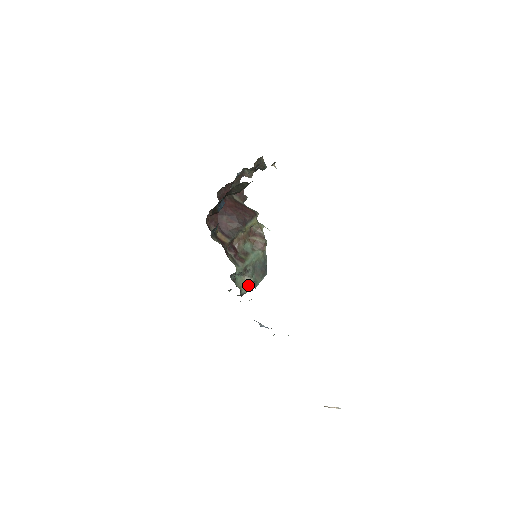
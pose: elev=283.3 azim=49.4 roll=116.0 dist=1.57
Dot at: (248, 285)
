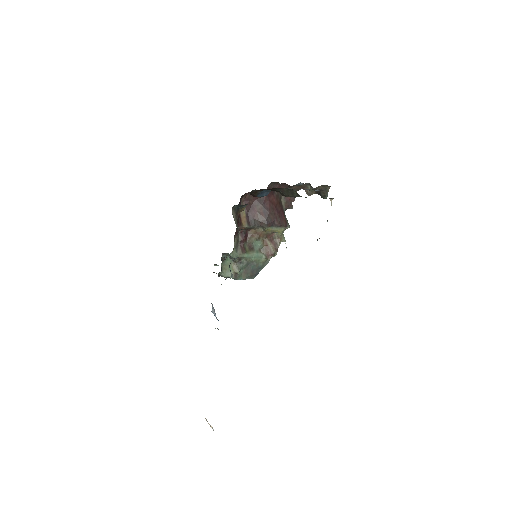
Dot at: occluded
